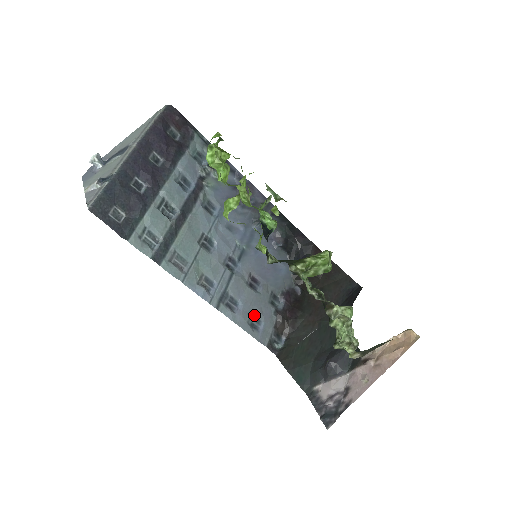
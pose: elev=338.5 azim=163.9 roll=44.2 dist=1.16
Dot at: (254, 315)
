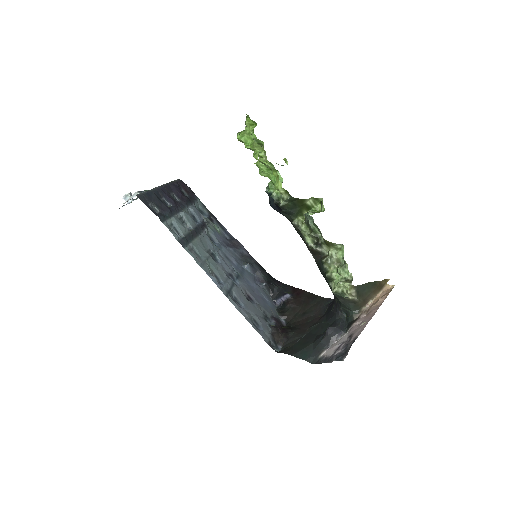
Dot at: (254, 319)
